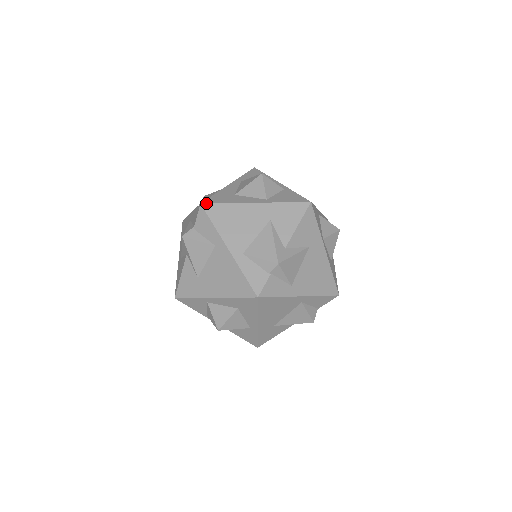
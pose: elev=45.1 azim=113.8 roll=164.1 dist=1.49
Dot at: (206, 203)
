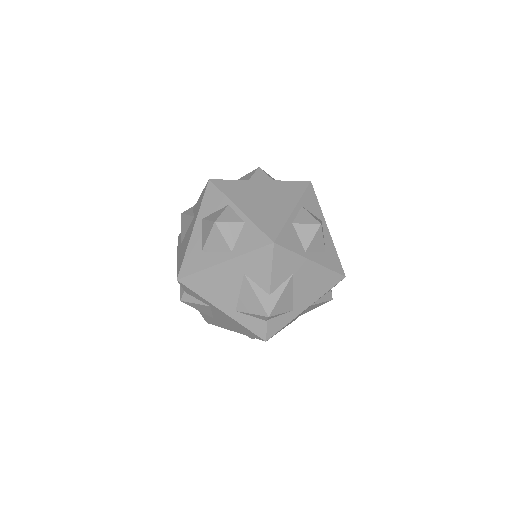
Dot at: (181, 278)
